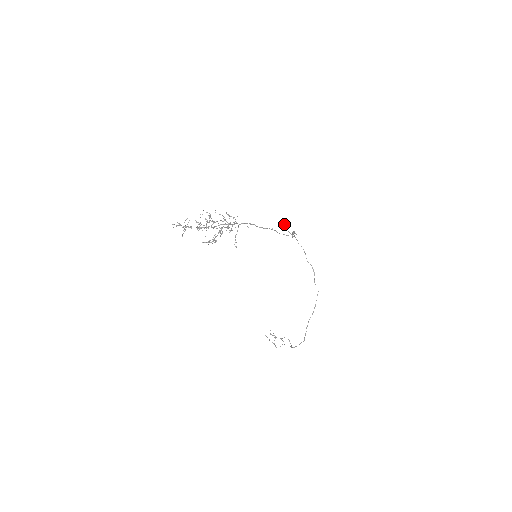
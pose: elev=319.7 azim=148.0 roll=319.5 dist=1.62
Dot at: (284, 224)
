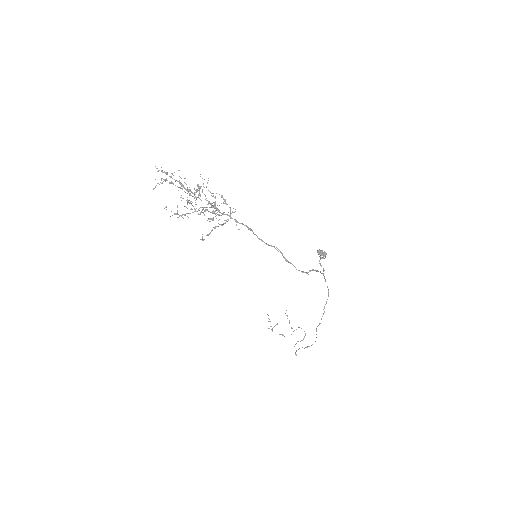
Dot at: (322, 250)
